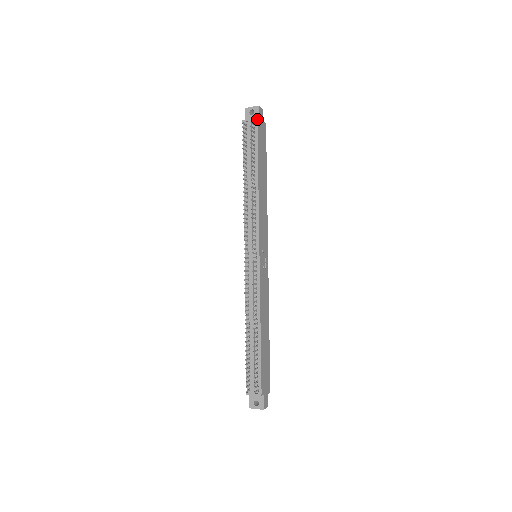
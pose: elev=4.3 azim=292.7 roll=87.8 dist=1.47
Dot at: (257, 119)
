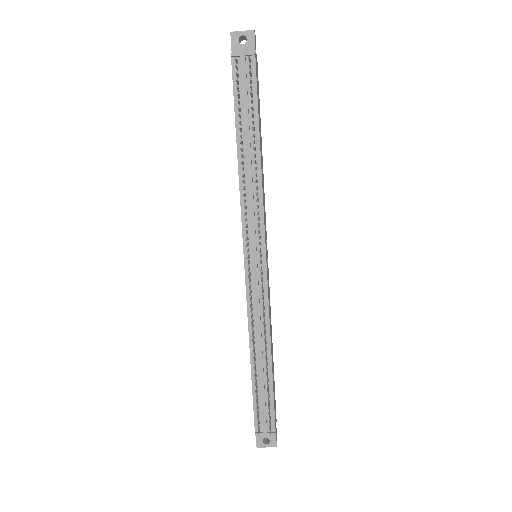
Dot at: (255, 53)
